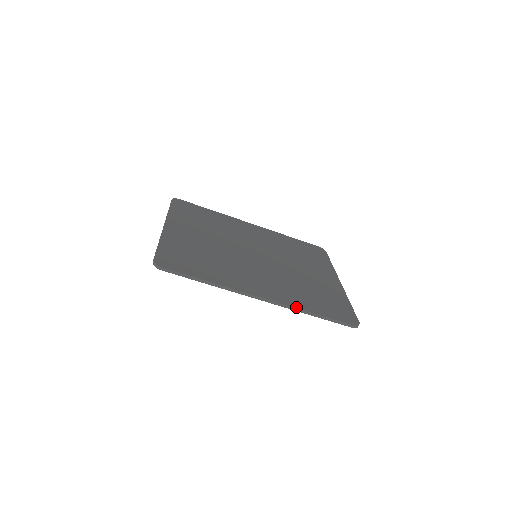
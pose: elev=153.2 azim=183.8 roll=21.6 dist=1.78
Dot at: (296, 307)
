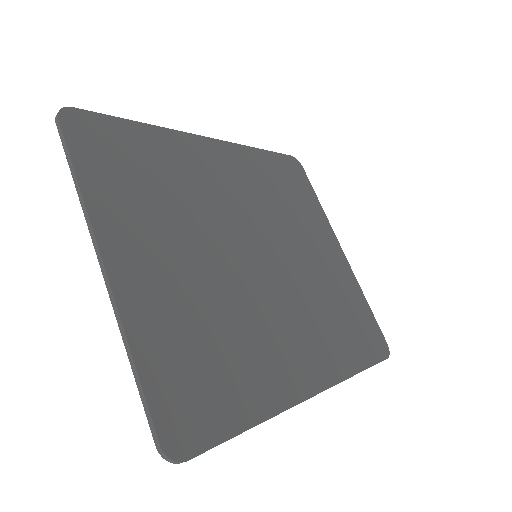
Dot at: (345, 378)
